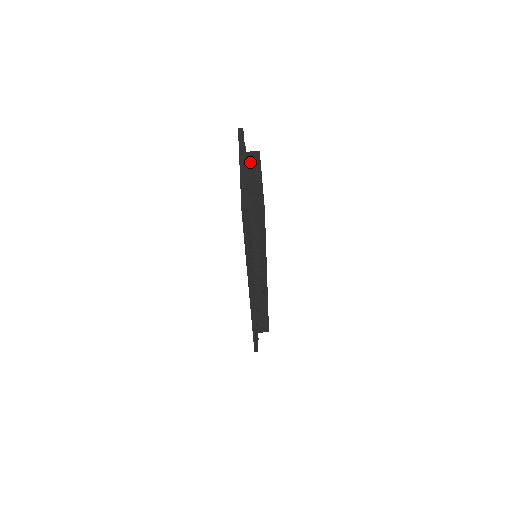
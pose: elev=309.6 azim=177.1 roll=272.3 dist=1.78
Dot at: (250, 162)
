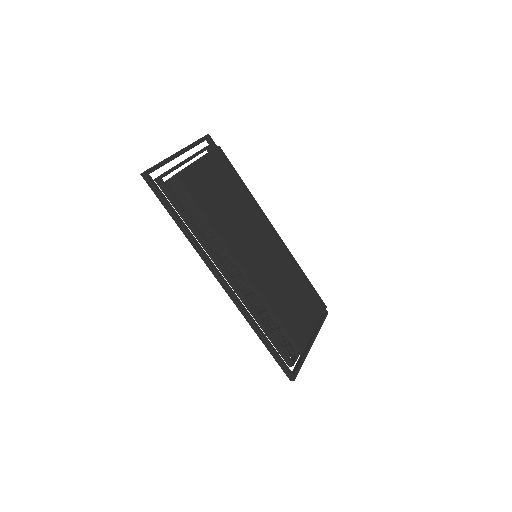
Dot at: occluded
